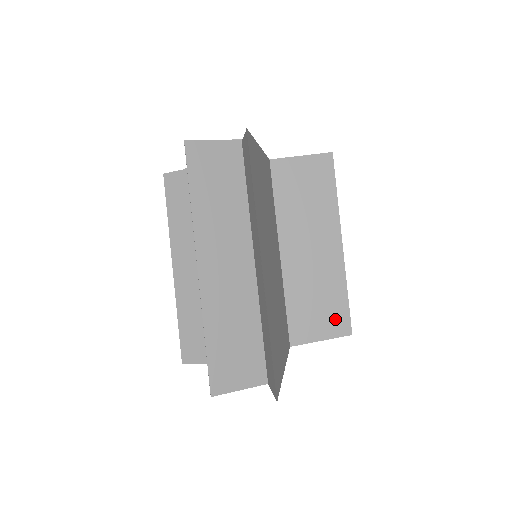
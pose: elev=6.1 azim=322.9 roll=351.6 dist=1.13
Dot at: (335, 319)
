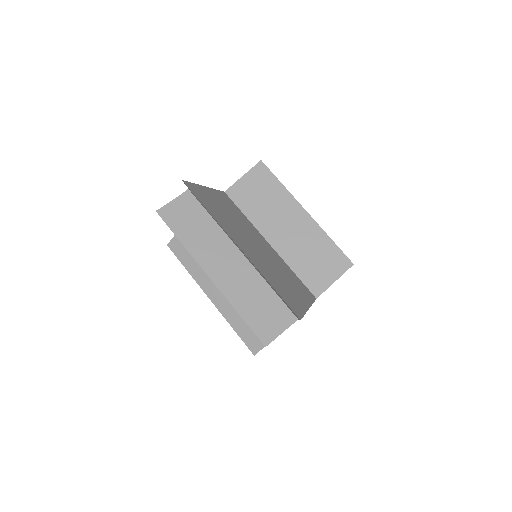
Dot at: (335, 262)
